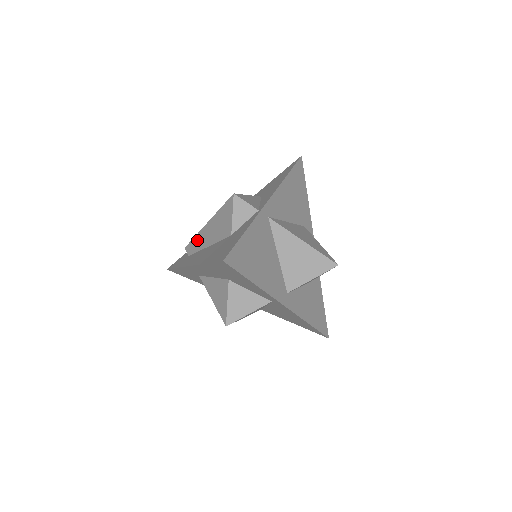
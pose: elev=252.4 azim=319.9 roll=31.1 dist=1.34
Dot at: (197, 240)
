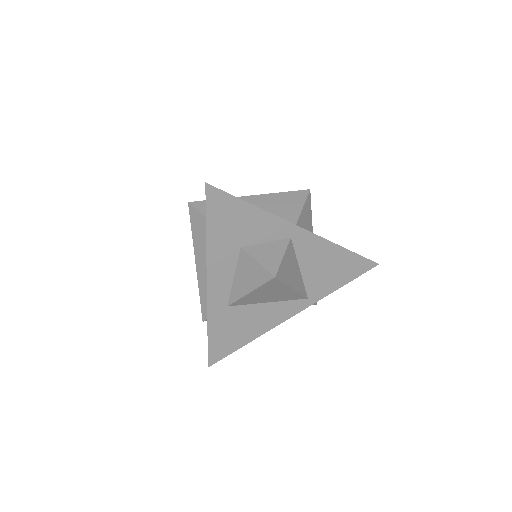
Dot at: (202, 290)
